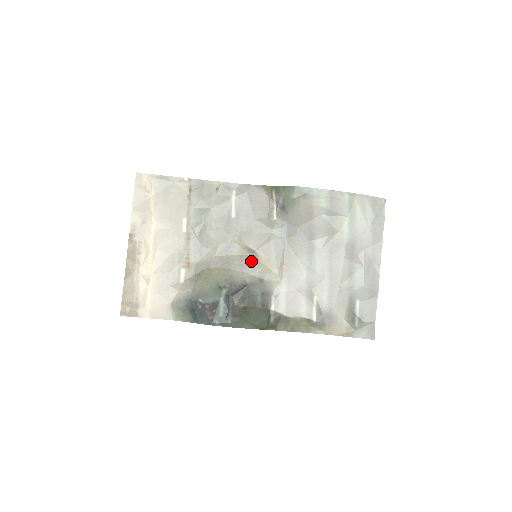
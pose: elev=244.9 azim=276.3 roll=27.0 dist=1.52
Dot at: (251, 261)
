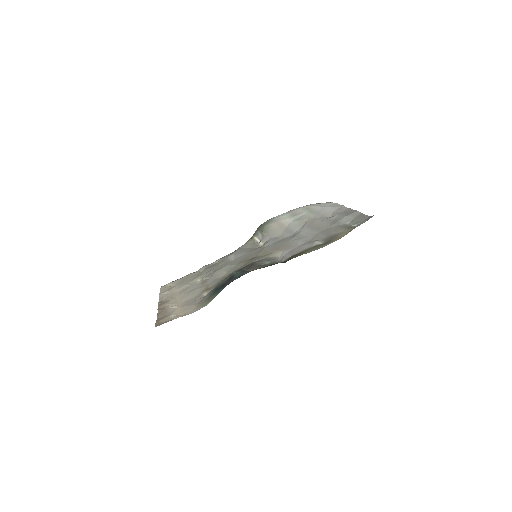
Dot at: occluded
